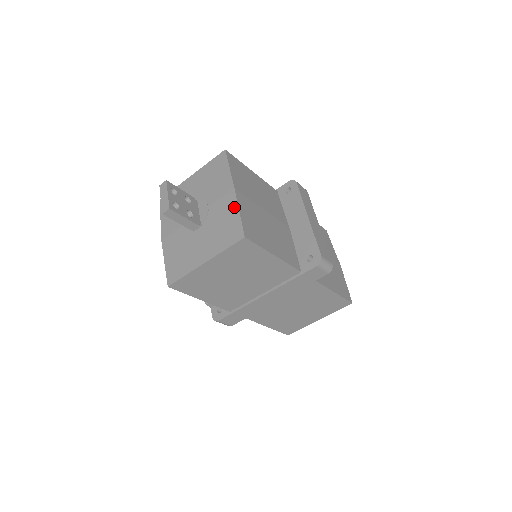
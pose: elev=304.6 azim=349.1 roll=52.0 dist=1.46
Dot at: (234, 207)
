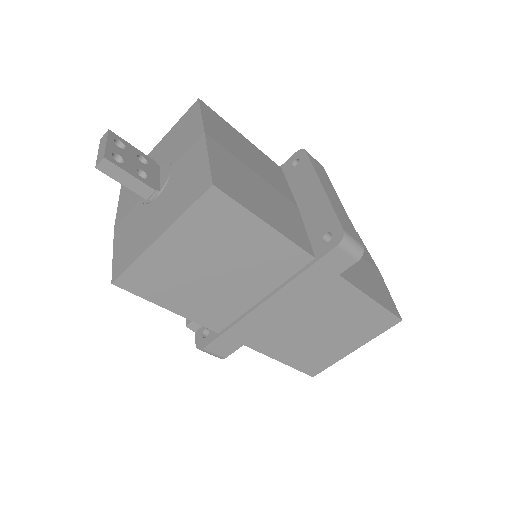
Dot at: (202, 153)
